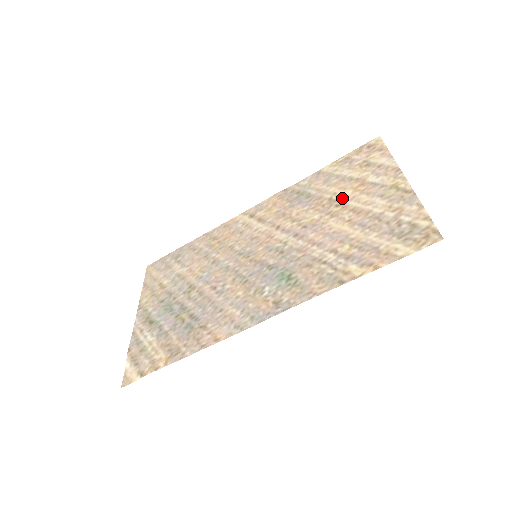
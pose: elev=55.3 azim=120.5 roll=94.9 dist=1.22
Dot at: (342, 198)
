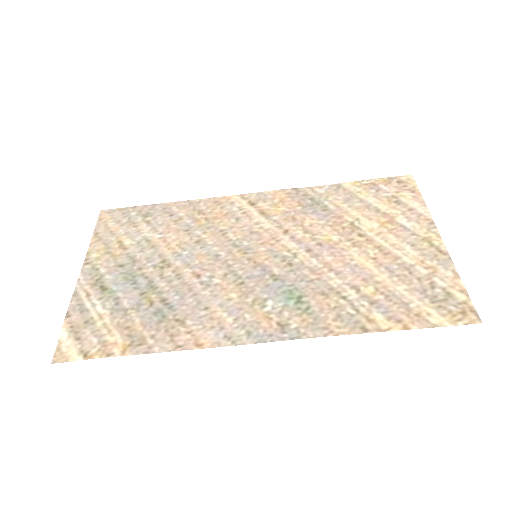
Dot at: (367, 228)
